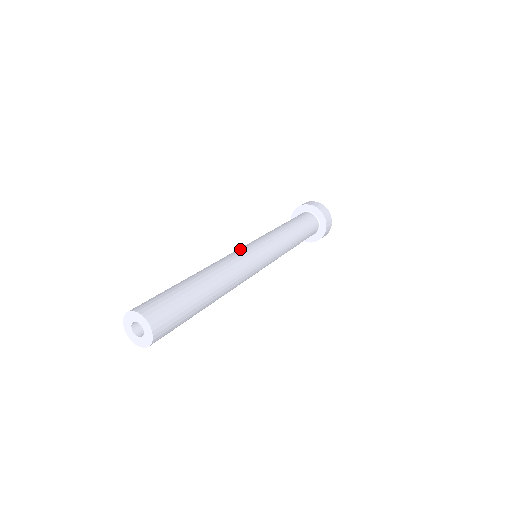
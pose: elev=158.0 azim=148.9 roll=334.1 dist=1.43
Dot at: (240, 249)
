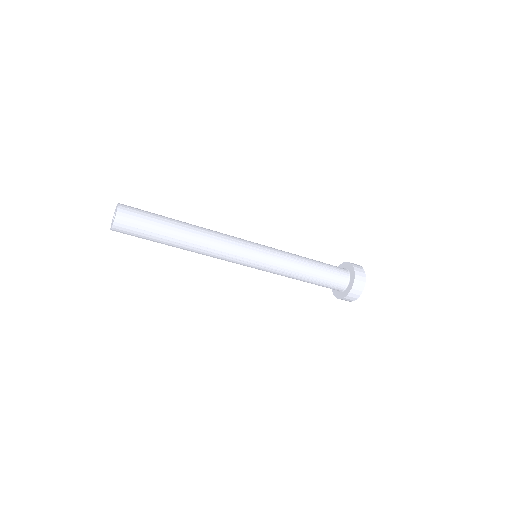
Dot at: occluded
